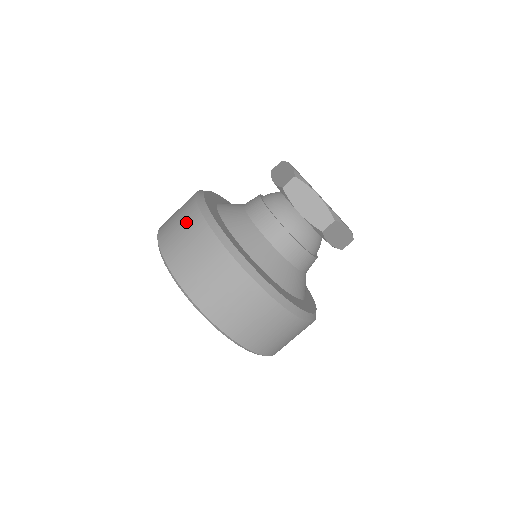
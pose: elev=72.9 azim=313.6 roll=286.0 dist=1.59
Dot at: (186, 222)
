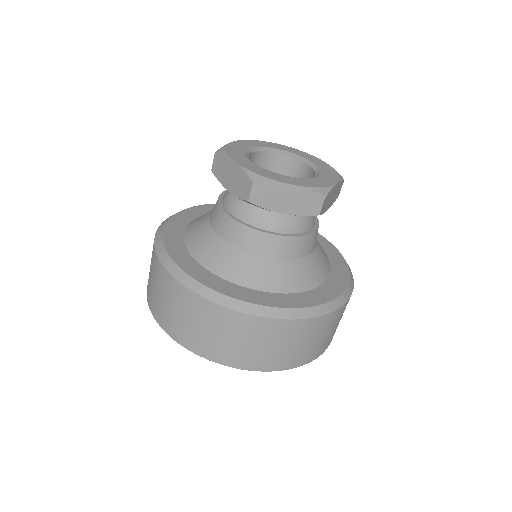
Dot at: occluded
